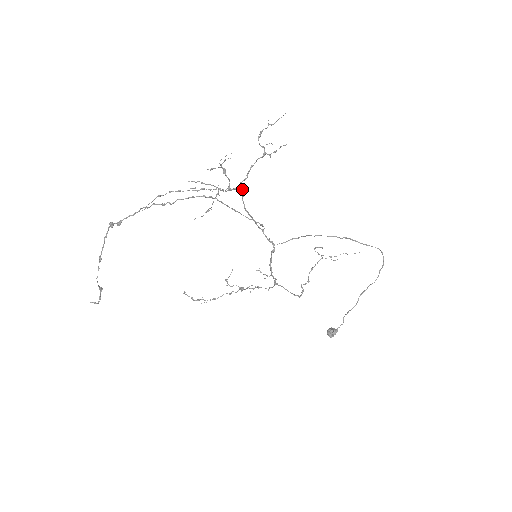
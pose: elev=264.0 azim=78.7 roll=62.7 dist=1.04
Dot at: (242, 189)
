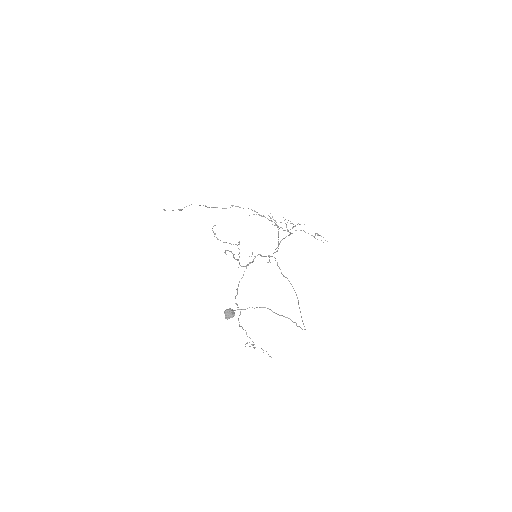
Dot at: (292, 233)
